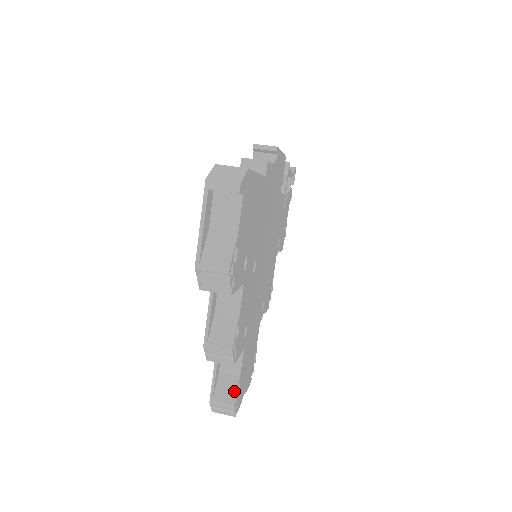
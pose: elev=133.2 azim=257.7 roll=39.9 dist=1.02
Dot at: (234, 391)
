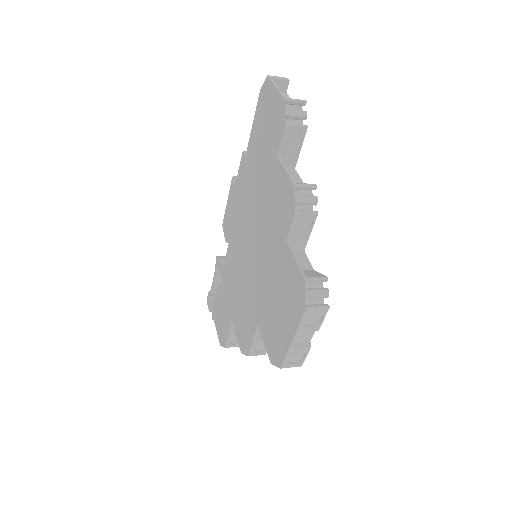
Dot at: (318, 273)
